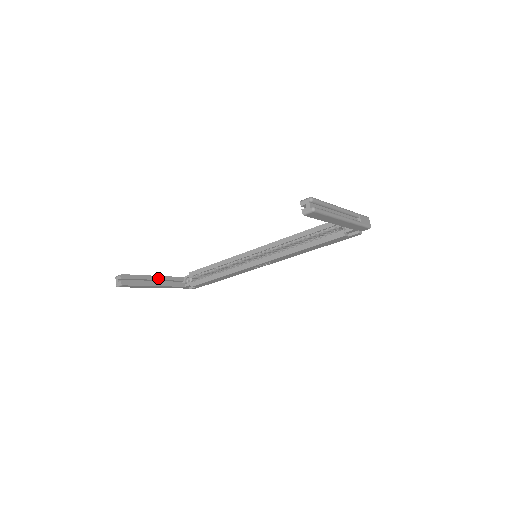
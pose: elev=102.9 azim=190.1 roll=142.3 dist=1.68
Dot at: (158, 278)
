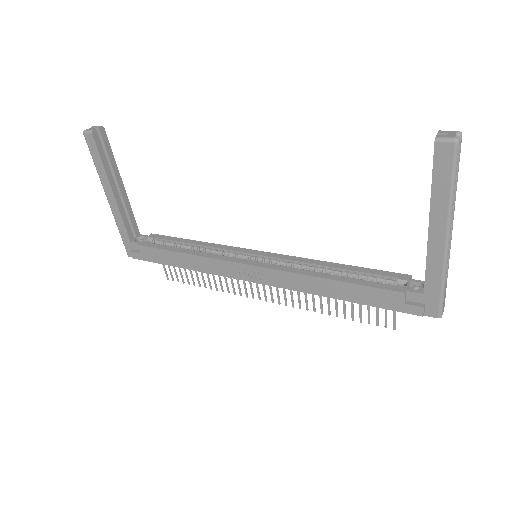
Dot at: (123, 191)
